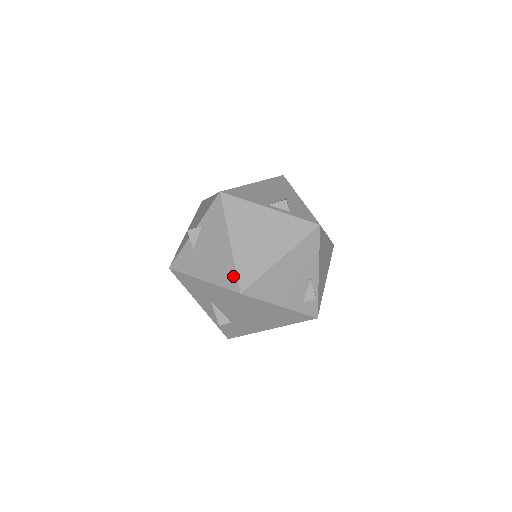
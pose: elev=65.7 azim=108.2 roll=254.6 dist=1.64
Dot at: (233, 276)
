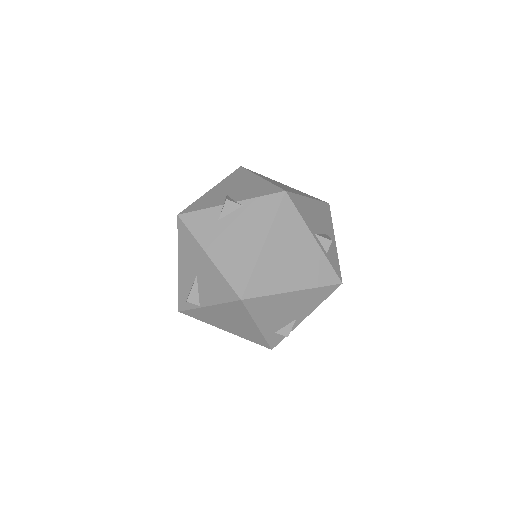
Dot at: (245, 278)
